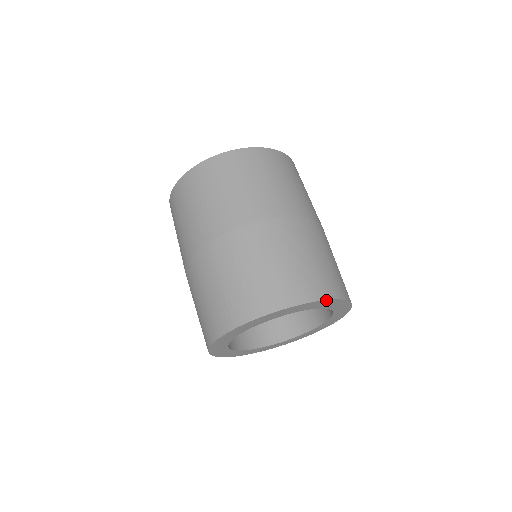
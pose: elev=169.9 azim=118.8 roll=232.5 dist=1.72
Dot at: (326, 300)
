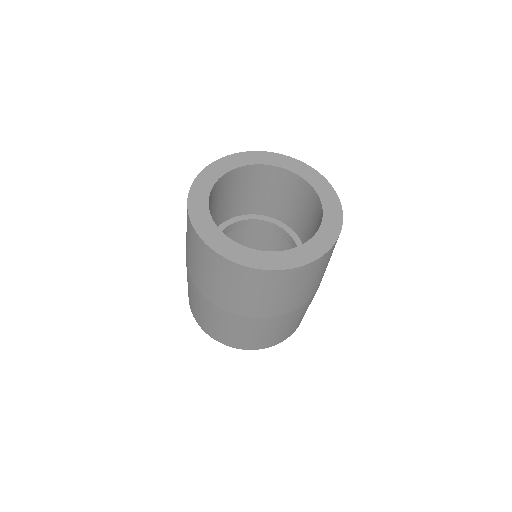
Dot at: (231, 346)
